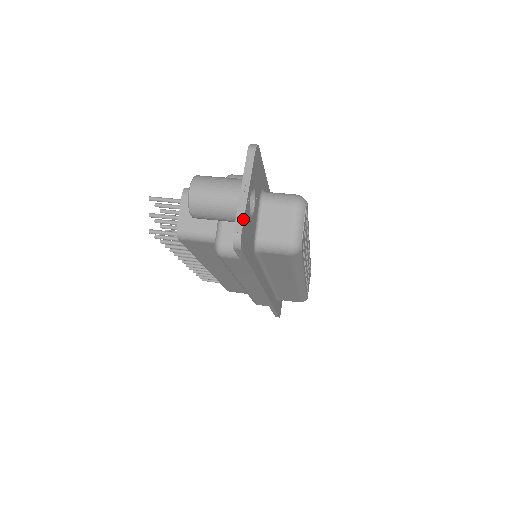
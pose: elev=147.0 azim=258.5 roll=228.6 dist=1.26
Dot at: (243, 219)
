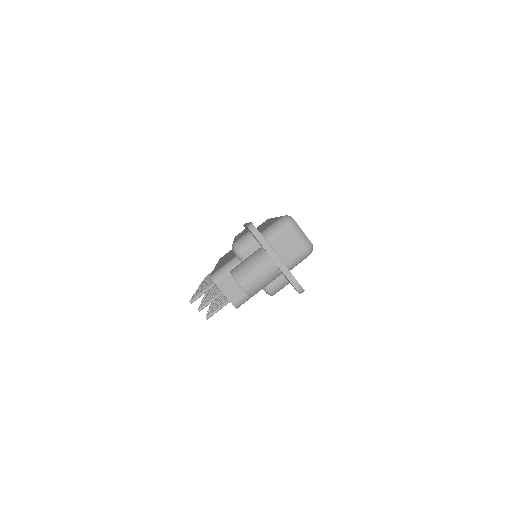
Dot at: (292, 276)
